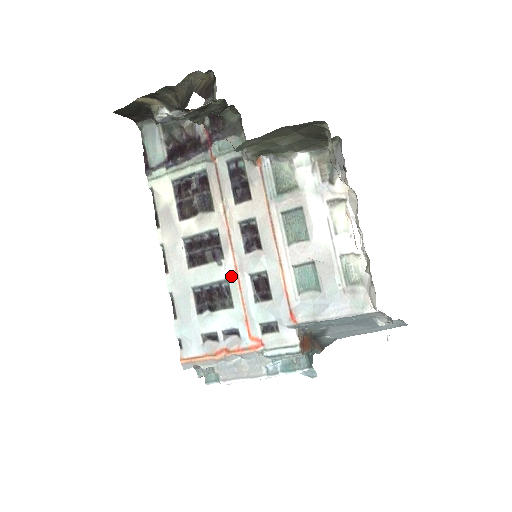
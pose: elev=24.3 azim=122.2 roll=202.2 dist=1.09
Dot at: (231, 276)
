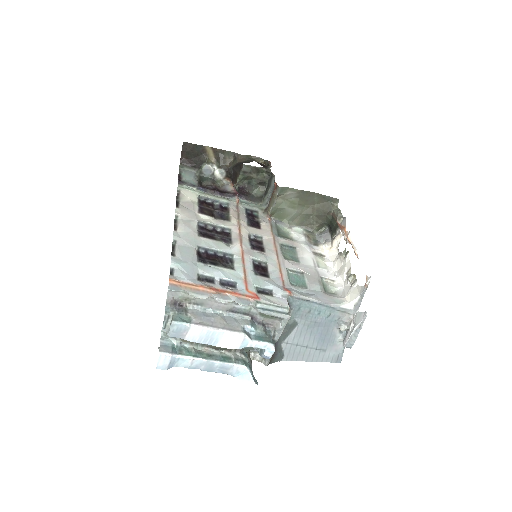
Dot at: (237, 254)
